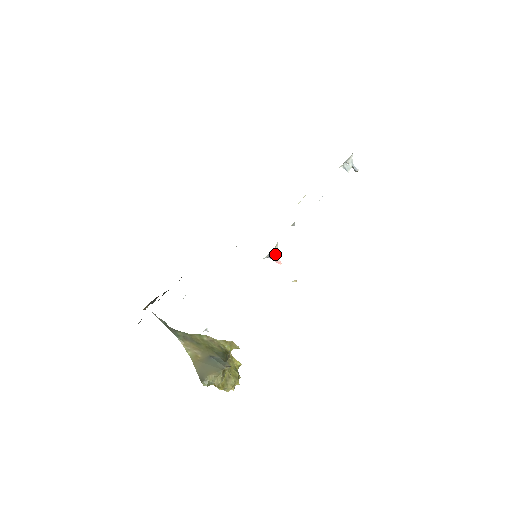
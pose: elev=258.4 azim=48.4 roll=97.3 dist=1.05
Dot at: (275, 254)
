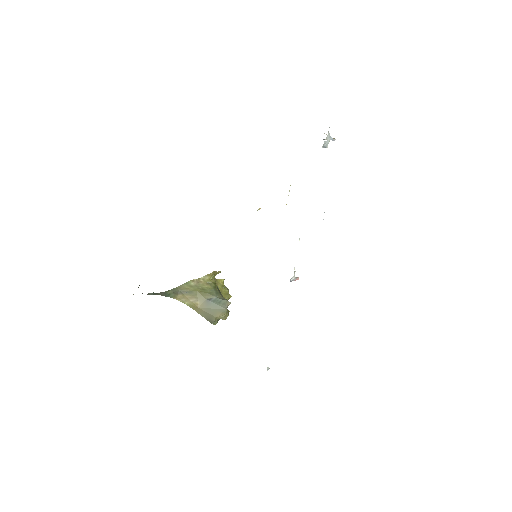
Dot at: (294, 277)
